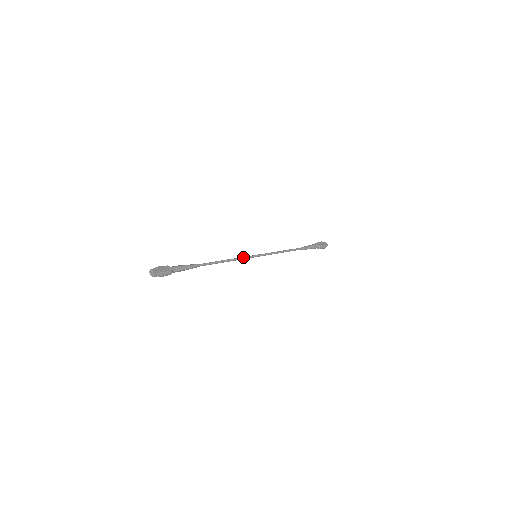
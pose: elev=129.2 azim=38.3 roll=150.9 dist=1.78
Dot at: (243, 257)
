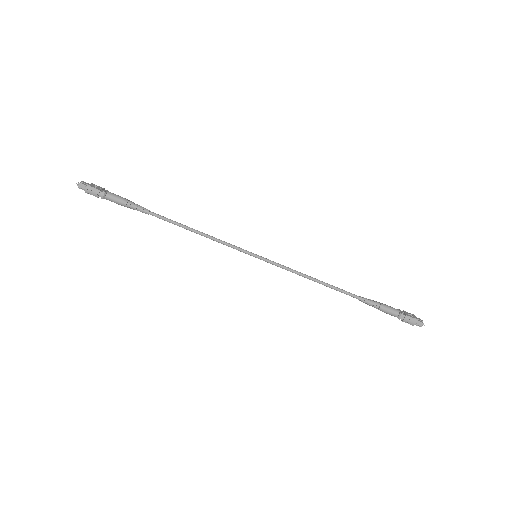
Dot at: occluded
